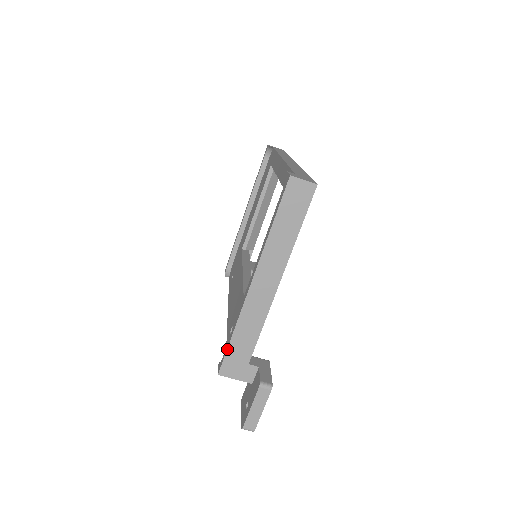
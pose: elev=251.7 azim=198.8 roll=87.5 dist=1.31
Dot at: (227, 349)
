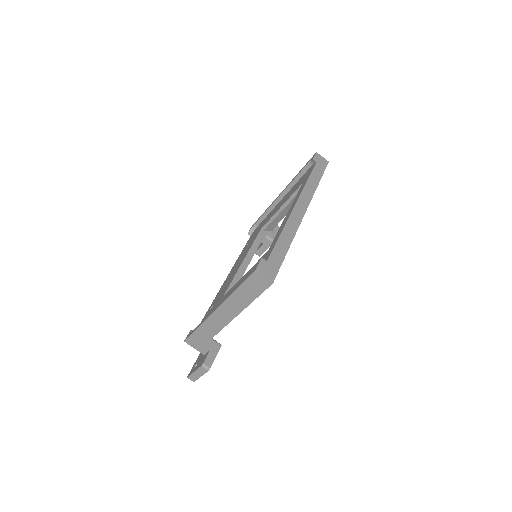
Dot at: (192, 333)
